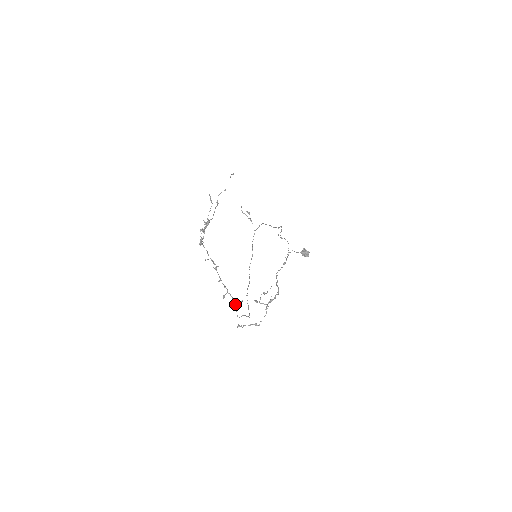
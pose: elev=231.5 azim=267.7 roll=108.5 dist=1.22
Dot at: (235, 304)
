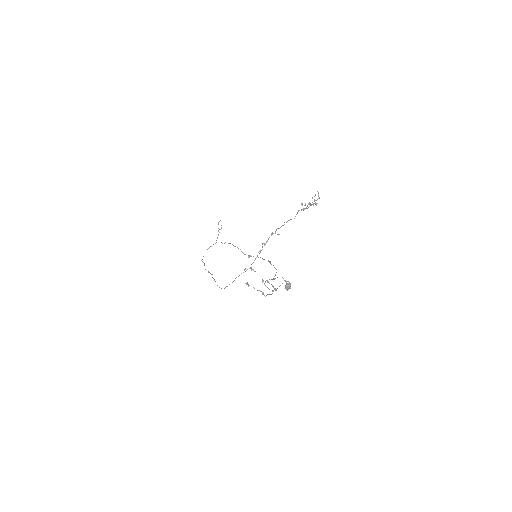
Dot at: (250, 268)
